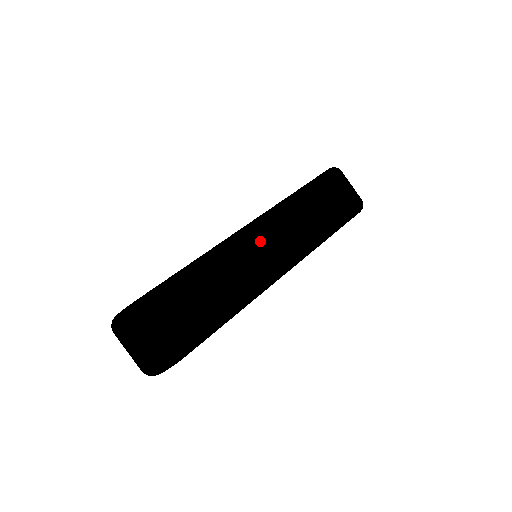
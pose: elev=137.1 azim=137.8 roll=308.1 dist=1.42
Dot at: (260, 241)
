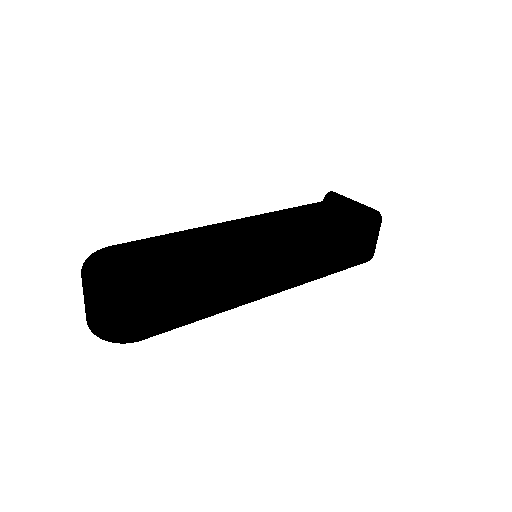
Dot at: (273, 262)
